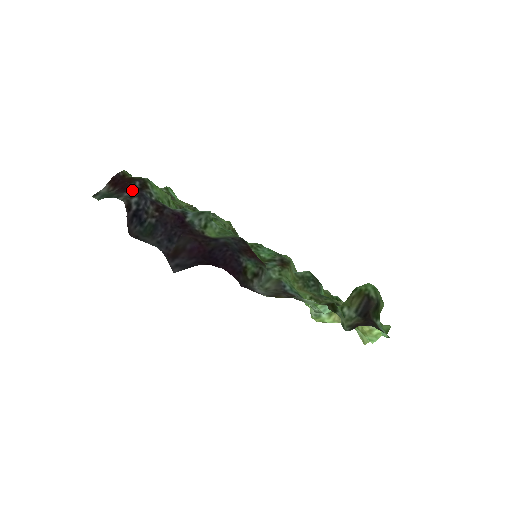
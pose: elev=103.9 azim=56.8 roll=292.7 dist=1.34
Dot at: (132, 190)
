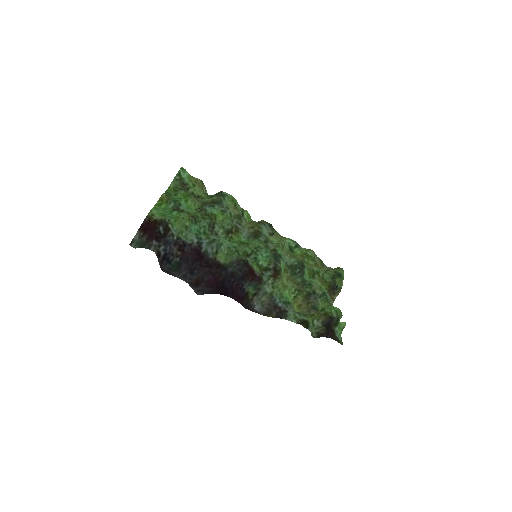
Dot at: (158, 238)
